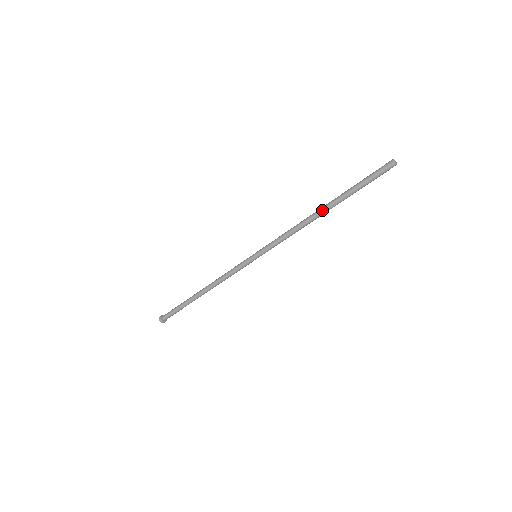
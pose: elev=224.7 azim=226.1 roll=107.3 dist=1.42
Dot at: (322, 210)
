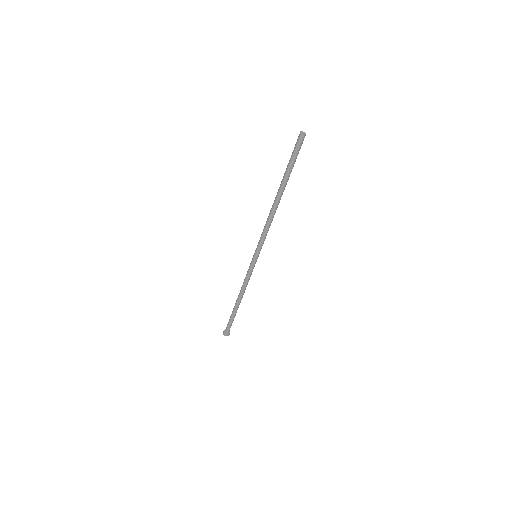
Dot at: (276, 198)
